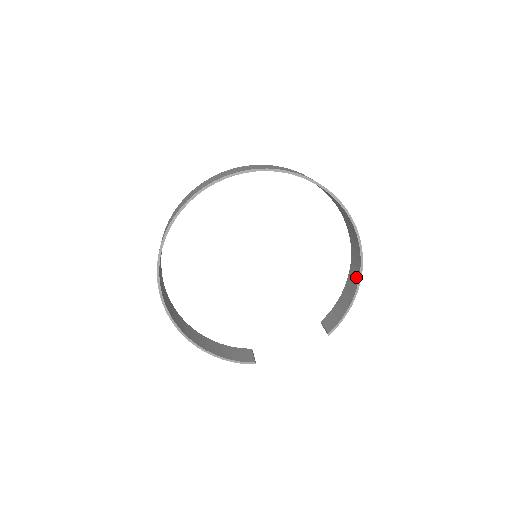
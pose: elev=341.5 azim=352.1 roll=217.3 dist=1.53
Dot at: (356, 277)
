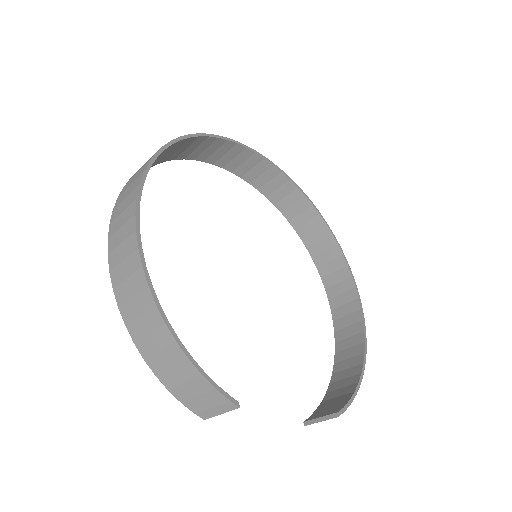
Dot at: (356, 354)
